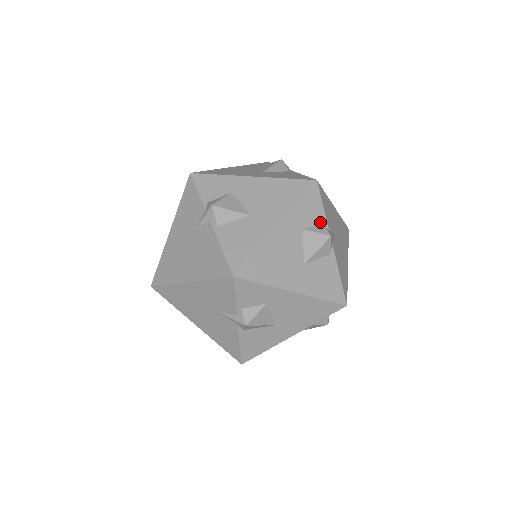
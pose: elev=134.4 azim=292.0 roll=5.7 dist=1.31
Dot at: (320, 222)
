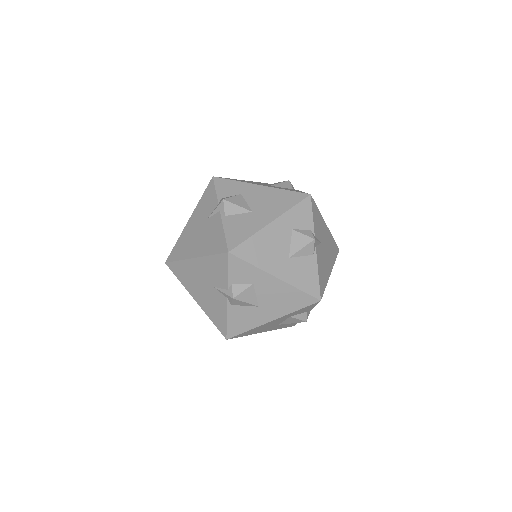
Dot at: (308, 227)
